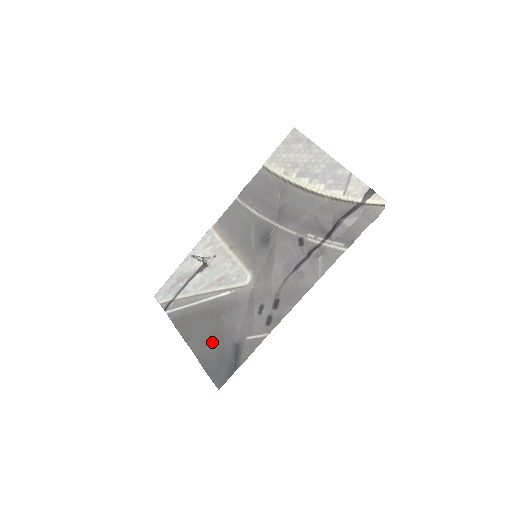
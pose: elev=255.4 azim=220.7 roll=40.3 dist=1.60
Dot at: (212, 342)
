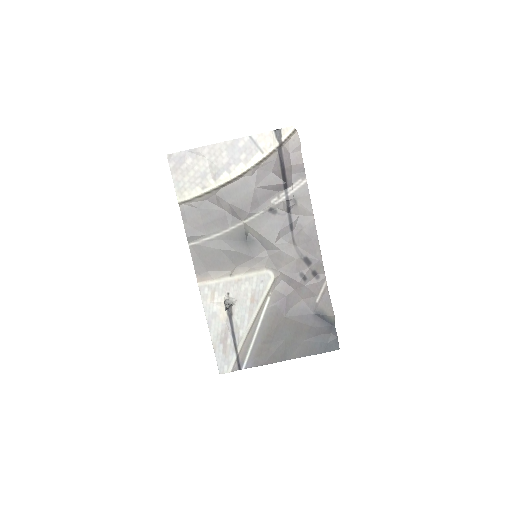
Dot at: (300, 335)
